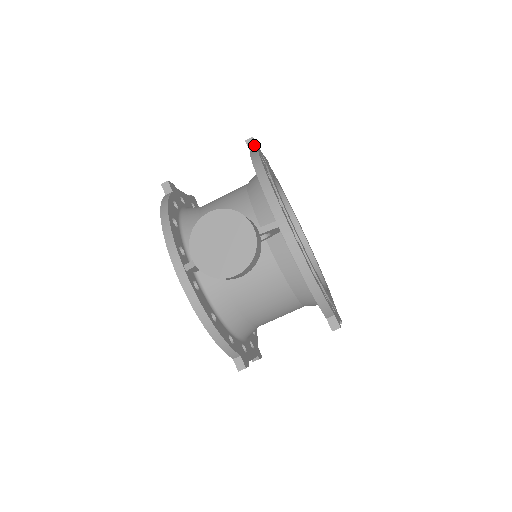
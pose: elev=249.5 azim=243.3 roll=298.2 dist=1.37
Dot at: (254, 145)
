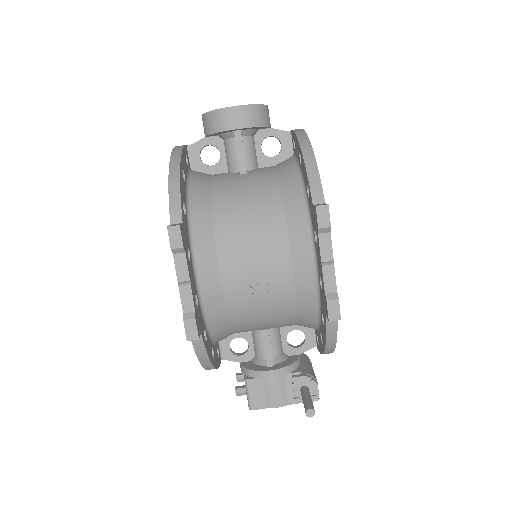
Dot at: occluded
